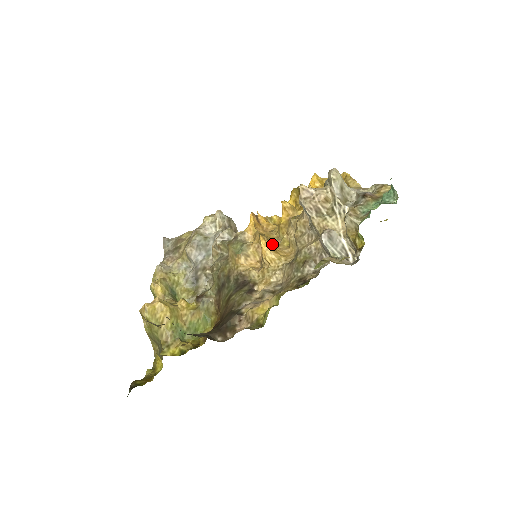
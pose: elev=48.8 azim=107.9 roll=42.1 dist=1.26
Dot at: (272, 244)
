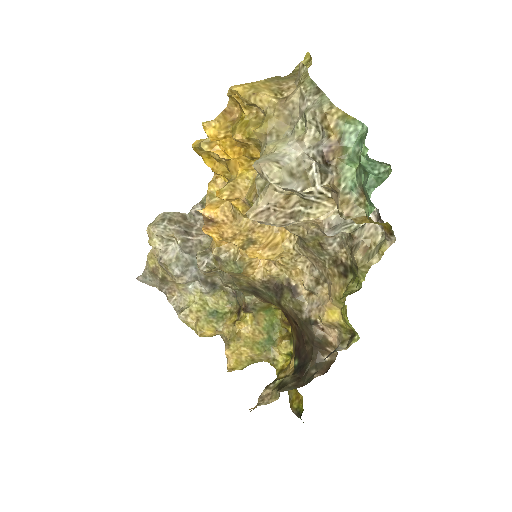
Dot at: (260, 240)
